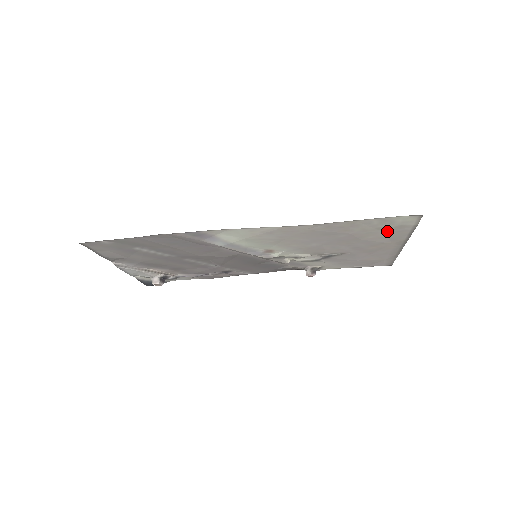
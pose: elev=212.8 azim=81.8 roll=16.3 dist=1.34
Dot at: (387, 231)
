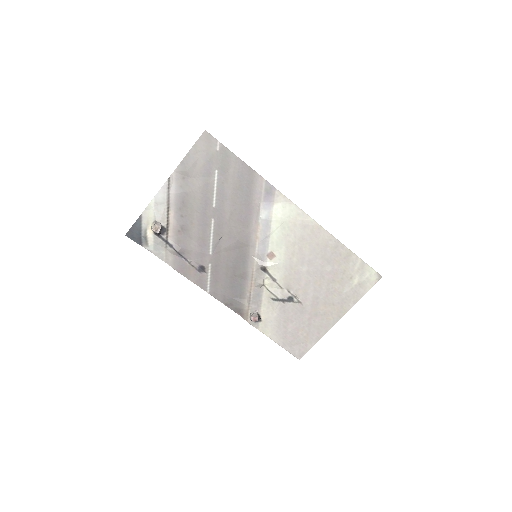
Dot at: (350, 286)
